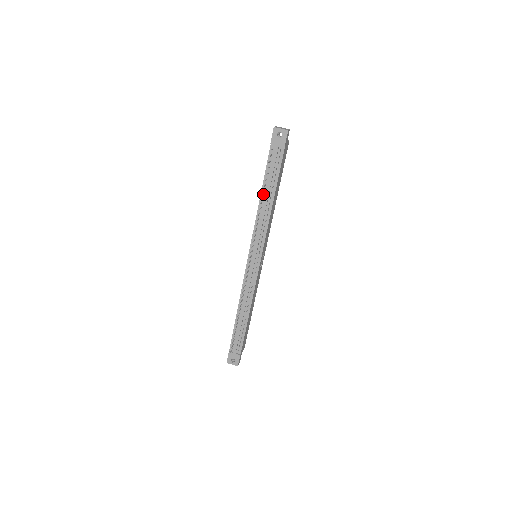
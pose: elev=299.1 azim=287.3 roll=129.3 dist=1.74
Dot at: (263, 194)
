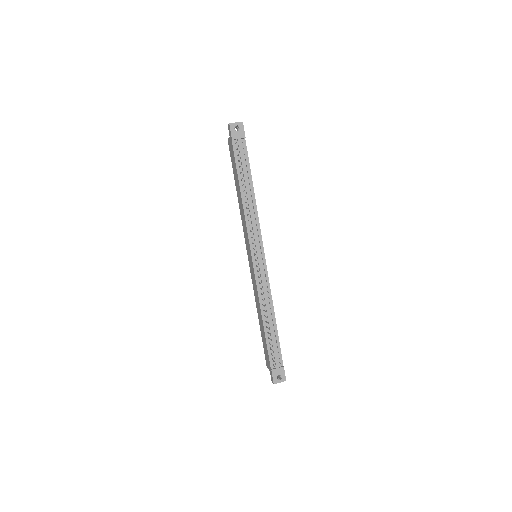
Dot at: (242, 189)
